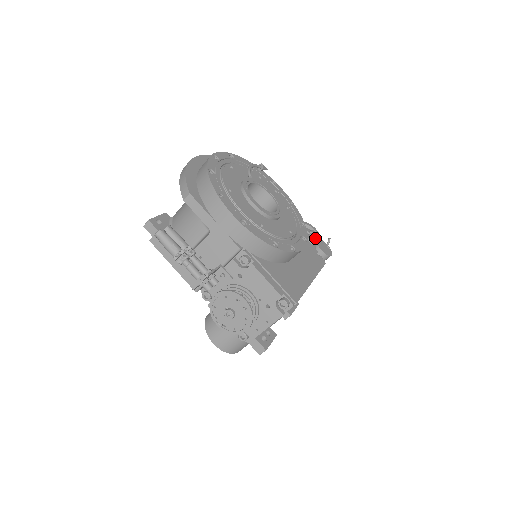
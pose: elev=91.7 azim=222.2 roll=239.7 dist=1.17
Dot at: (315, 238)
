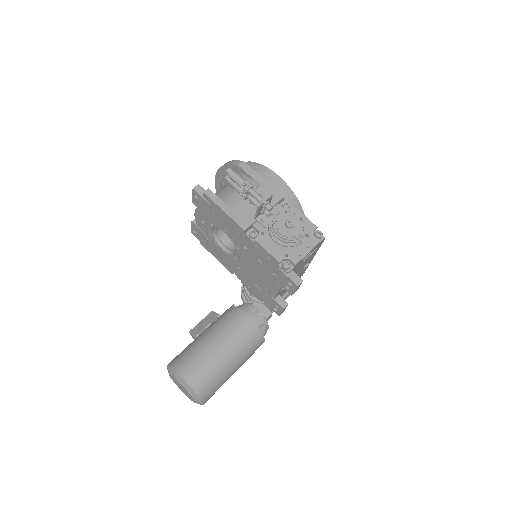
Dot at: occluded
